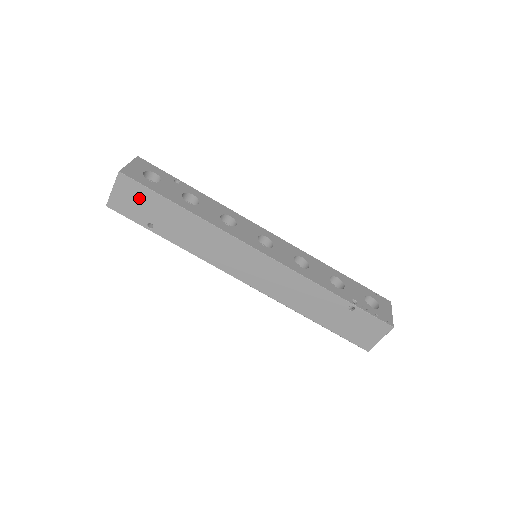
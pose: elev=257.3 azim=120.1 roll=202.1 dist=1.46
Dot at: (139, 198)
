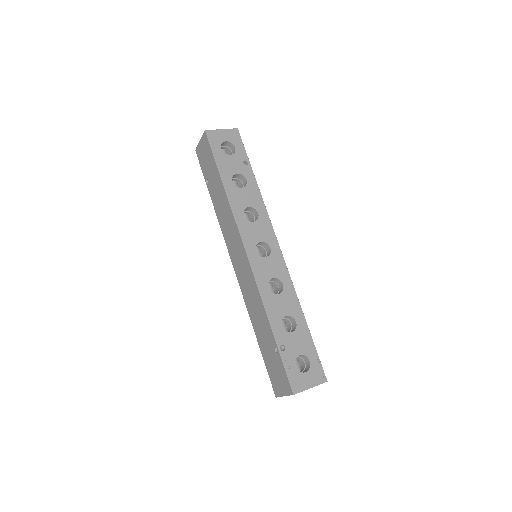
Dot at: (208, 157)
